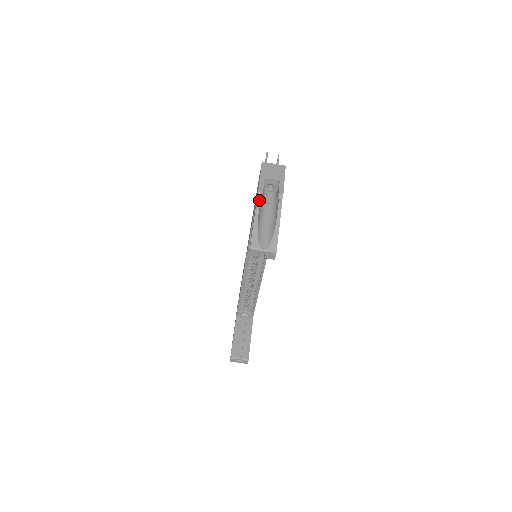
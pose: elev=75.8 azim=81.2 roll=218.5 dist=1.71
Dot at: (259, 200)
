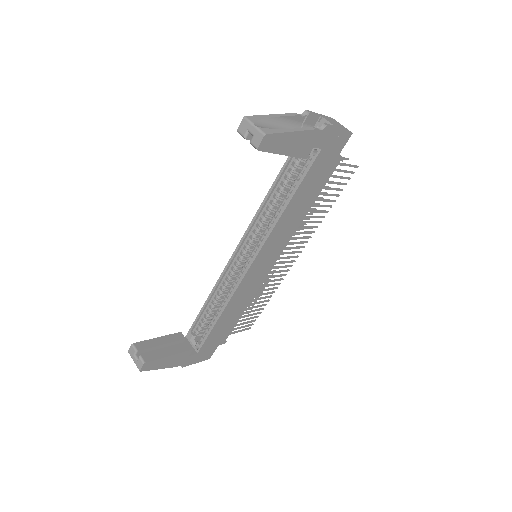
Dot at: (297, 114)
